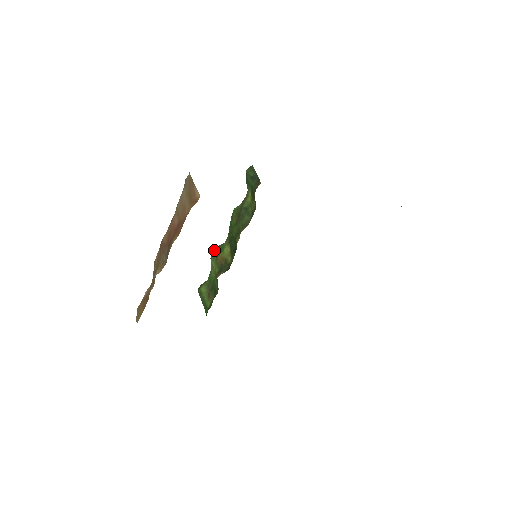
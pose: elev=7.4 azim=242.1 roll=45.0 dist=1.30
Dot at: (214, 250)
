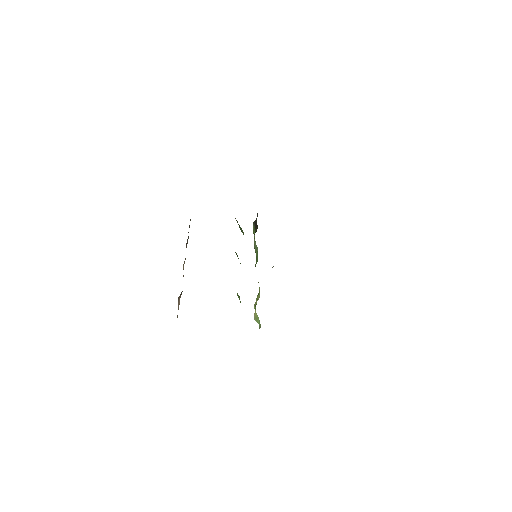
Dot at: occluded
